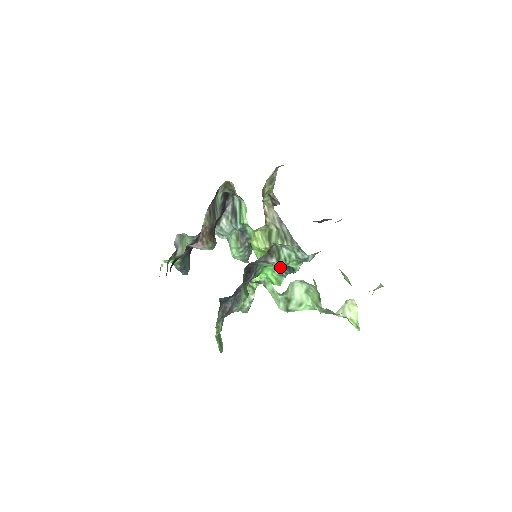
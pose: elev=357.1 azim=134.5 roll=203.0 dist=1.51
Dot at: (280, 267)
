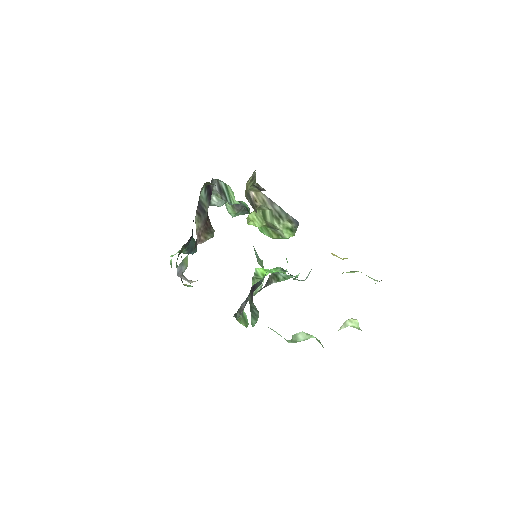
Dot at: (281, 268)
